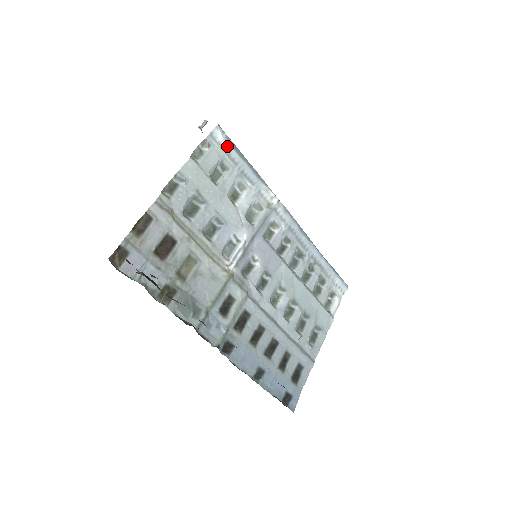
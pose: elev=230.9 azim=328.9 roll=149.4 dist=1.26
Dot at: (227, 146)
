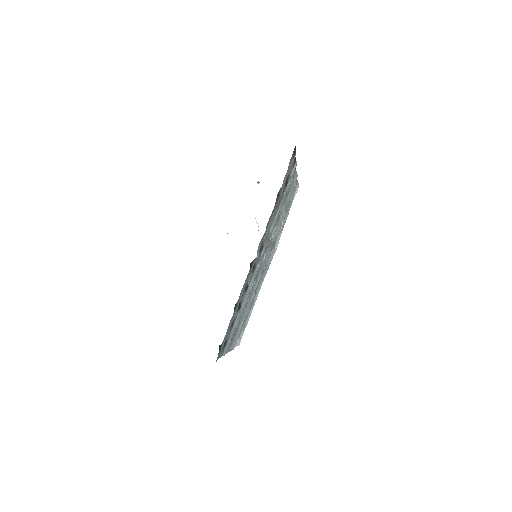
Dot at: (294, 197)
